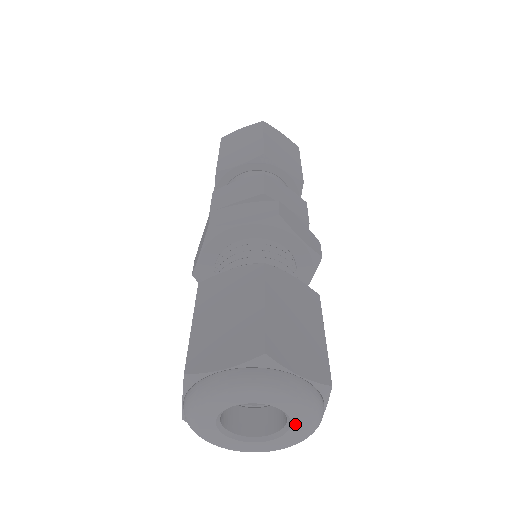
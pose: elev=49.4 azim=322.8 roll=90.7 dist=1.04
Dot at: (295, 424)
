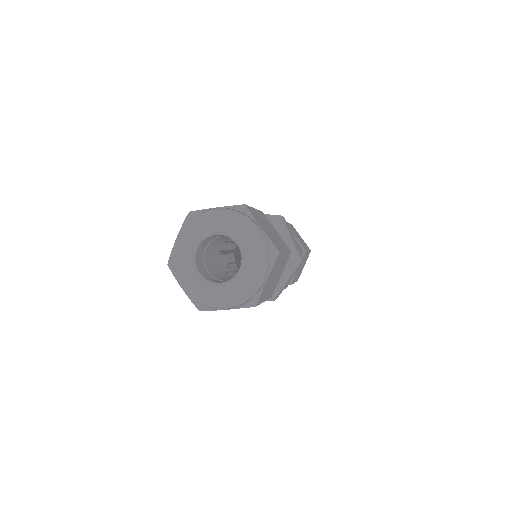
Dot at: (245, 268)
